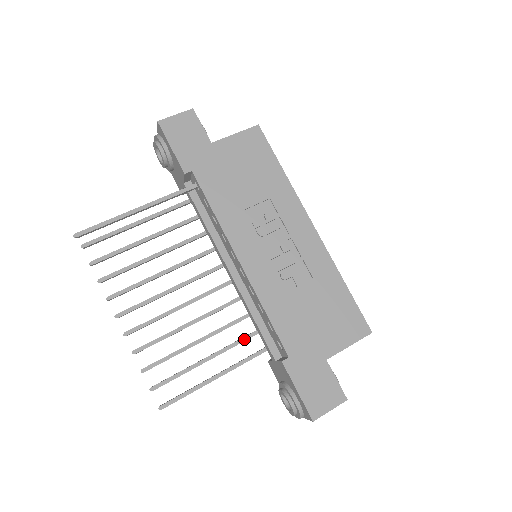
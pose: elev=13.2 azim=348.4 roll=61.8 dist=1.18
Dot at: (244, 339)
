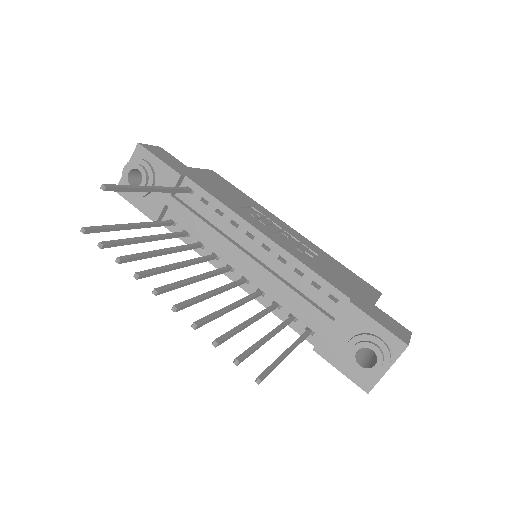
Dot at: (286, 322)
